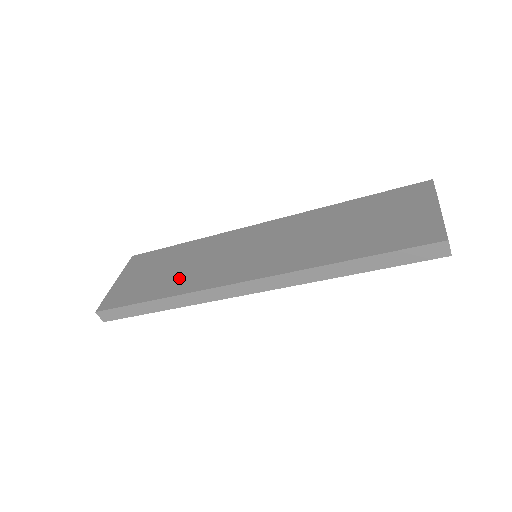
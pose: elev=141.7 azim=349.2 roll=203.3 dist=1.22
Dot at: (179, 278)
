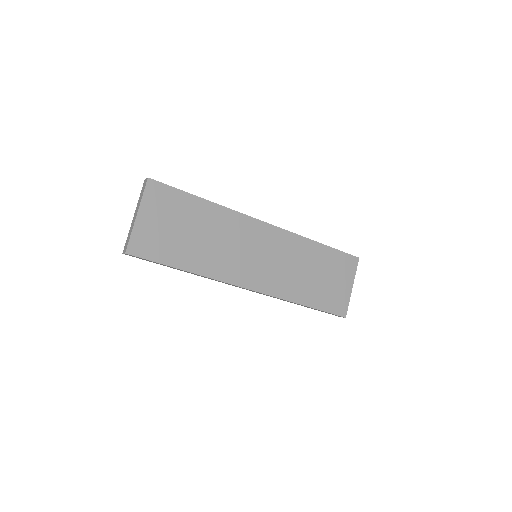
Dot at: (203, 254)
